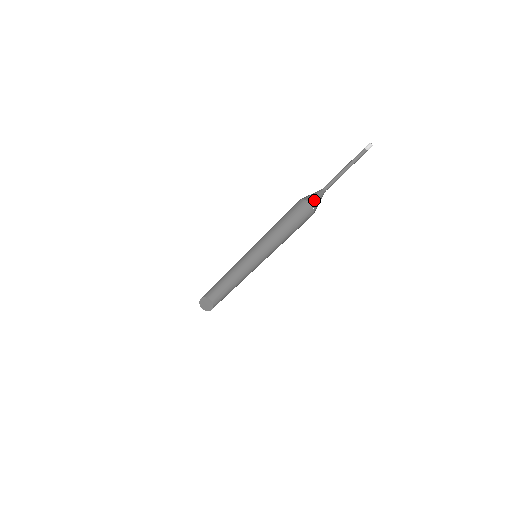
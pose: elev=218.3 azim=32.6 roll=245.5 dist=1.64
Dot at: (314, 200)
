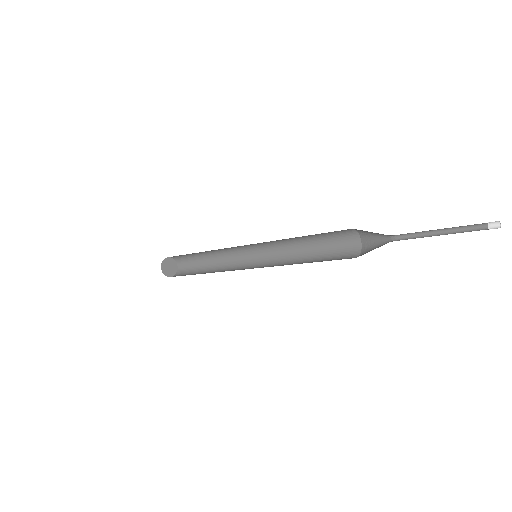
Dot at: (369, 240)
